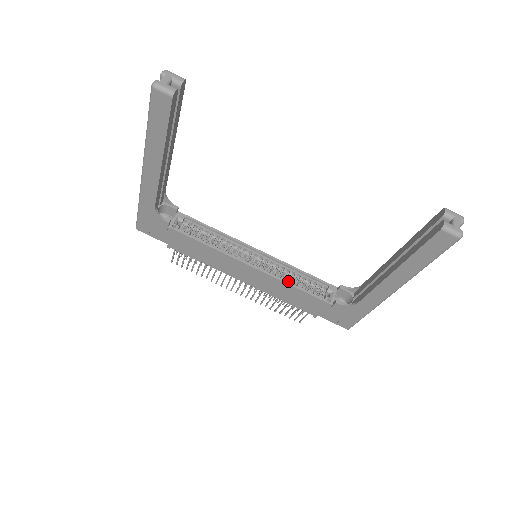
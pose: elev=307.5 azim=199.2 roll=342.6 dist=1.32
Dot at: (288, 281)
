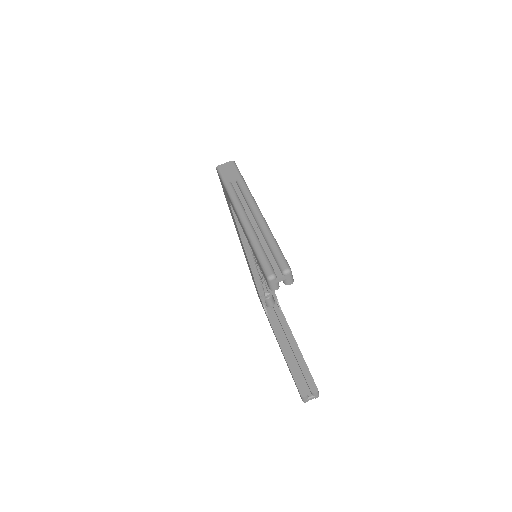
Dot at: (256, 274)
